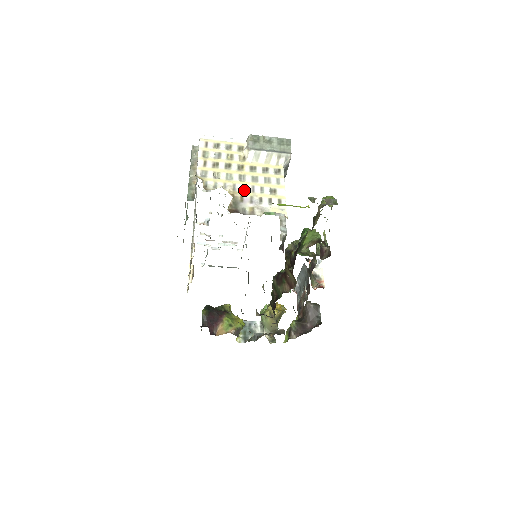
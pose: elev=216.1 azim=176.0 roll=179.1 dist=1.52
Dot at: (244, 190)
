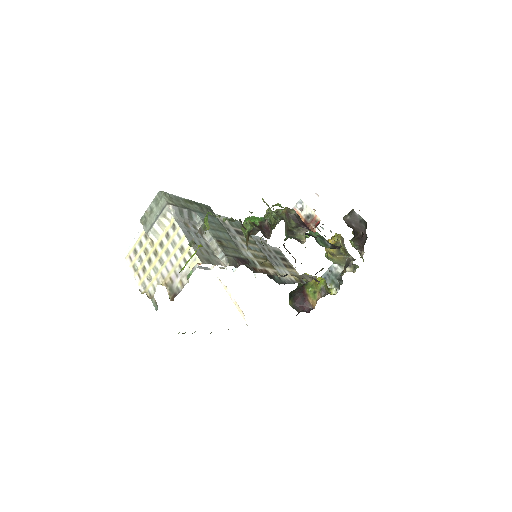
Dot at: (168, 271)
